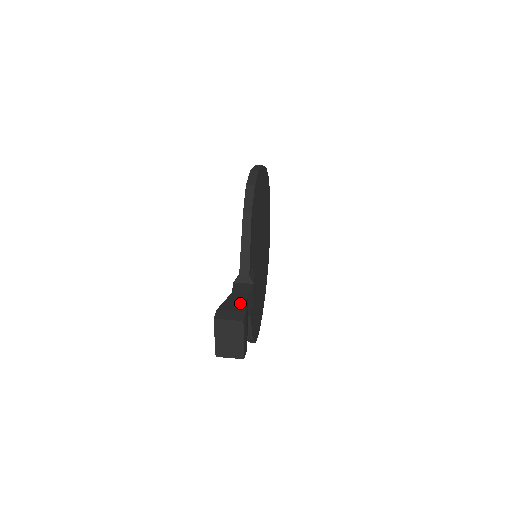
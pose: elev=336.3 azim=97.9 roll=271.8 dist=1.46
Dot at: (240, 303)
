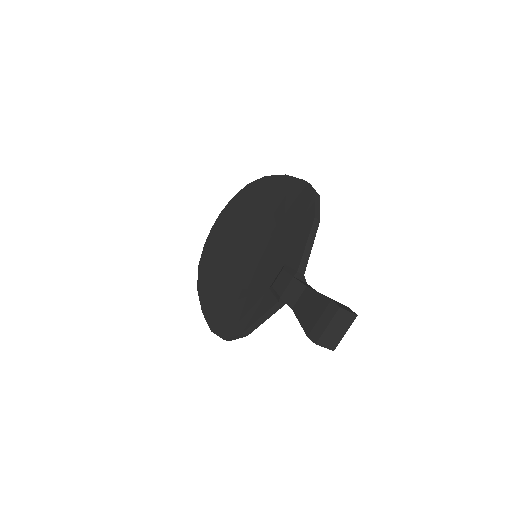
Dot at: occluded
